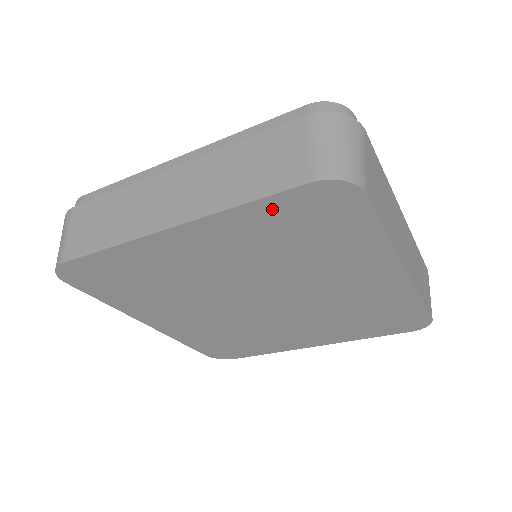
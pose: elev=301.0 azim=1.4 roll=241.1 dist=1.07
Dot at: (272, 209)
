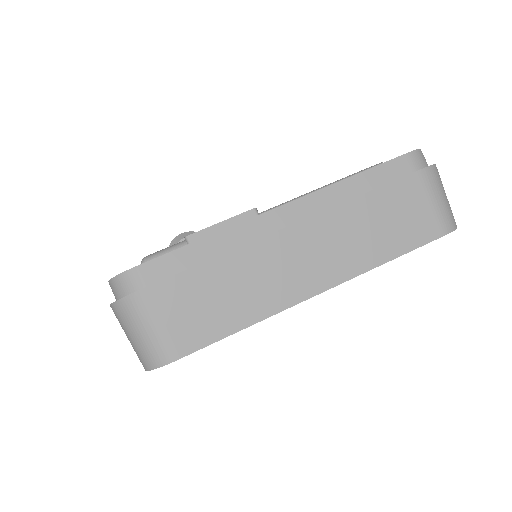
Dot at: occluded
